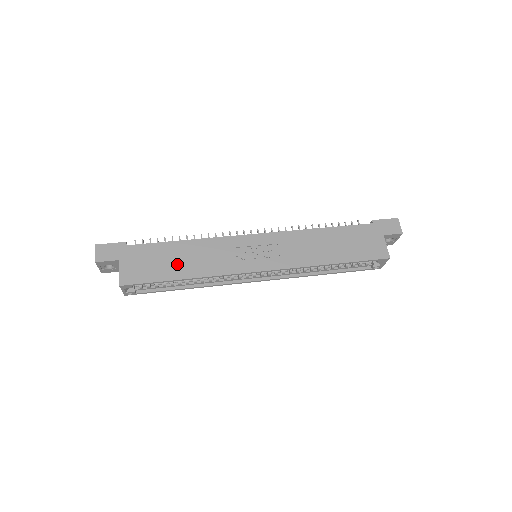
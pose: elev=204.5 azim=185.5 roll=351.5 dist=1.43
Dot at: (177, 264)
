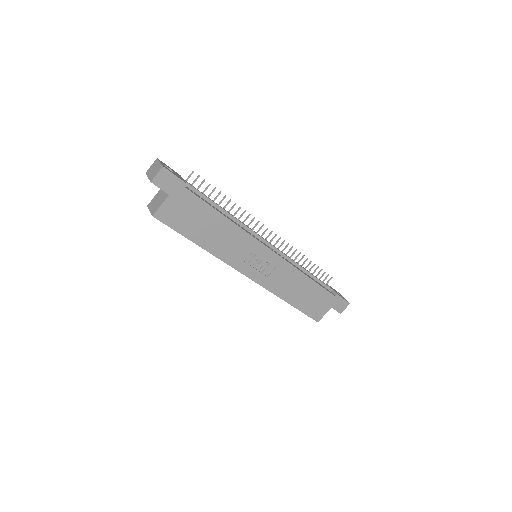
Dot at: (205, 231)
